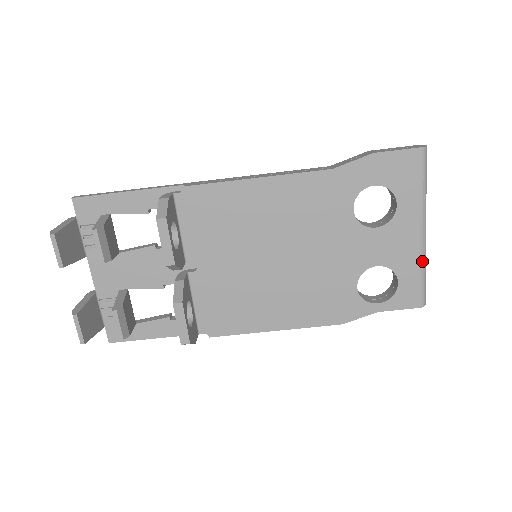
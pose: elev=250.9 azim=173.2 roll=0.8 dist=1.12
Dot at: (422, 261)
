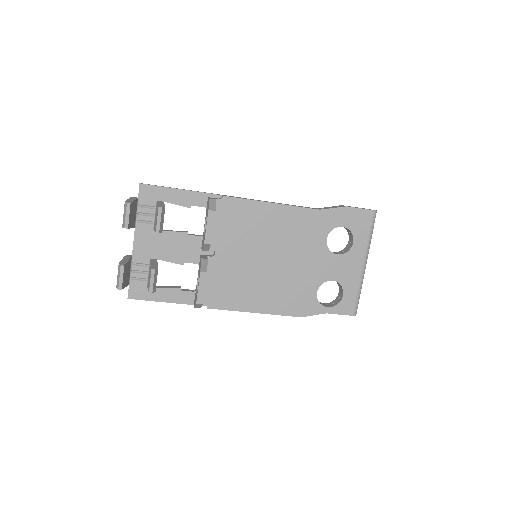
Dot at: (360, 284)
